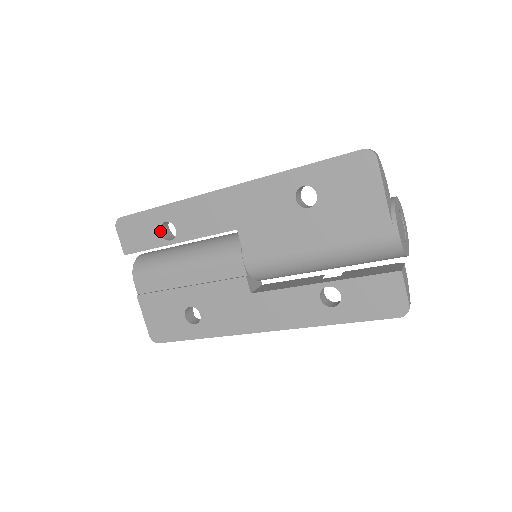
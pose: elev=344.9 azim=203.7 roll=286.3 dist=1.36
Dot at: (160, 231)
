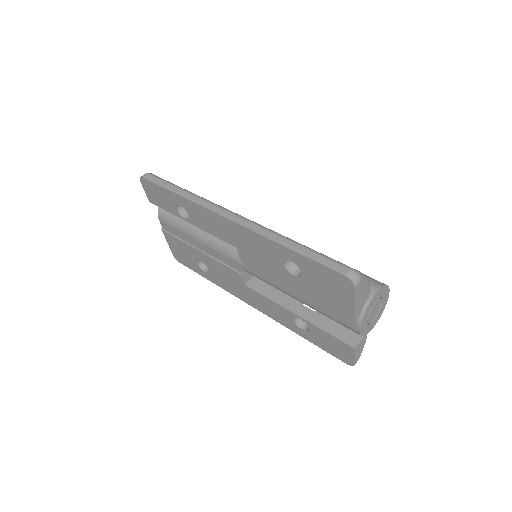
Dot at: (176, 207)
